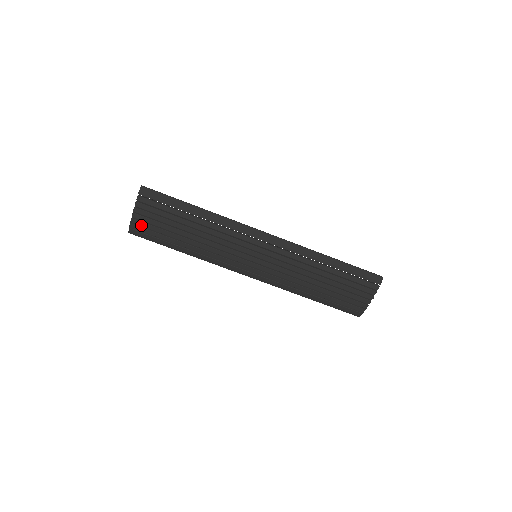
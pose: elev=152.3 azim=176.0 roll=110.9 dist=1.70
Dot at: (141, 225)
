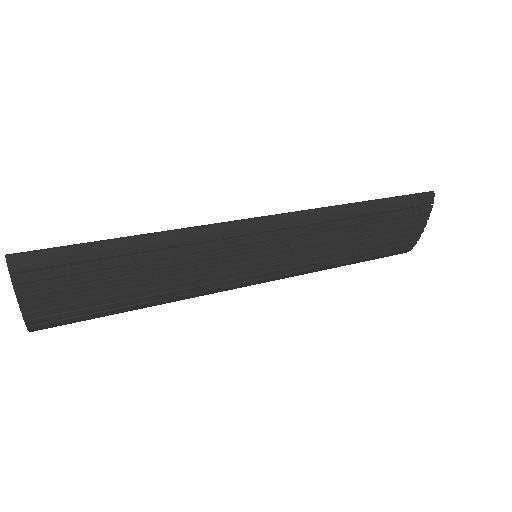
Dot at: (46, 314)
